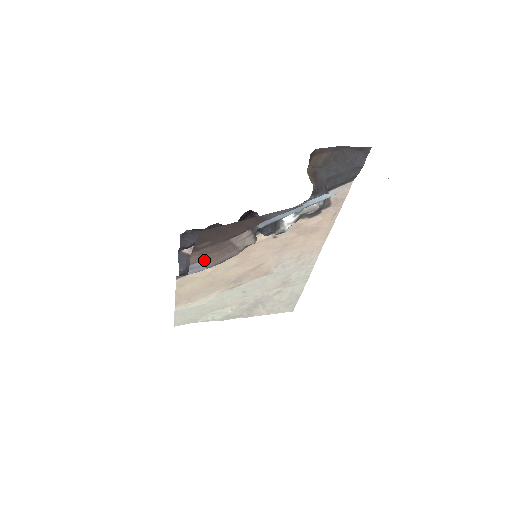
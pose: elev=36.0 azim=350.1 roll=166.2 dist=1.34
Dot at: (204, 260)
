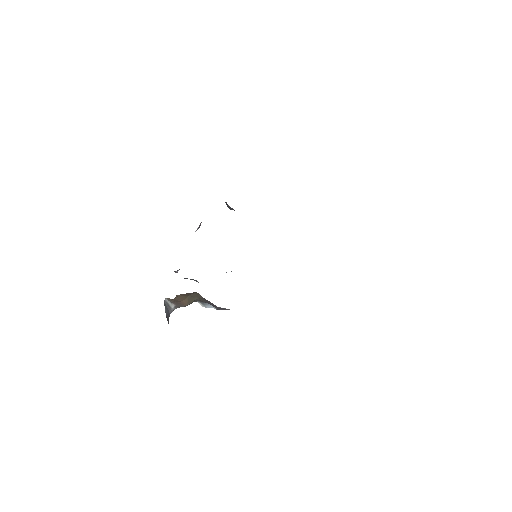
Dot at: occluded
